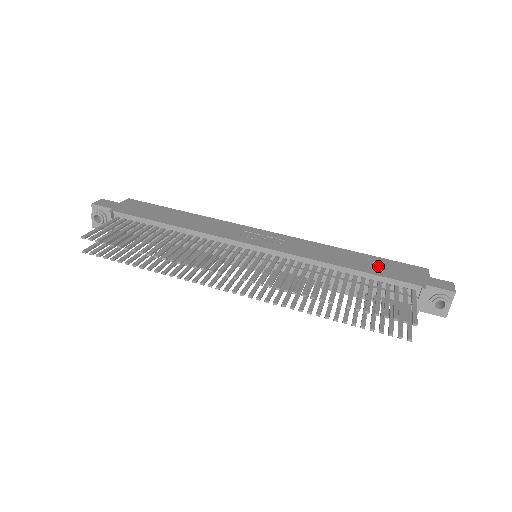
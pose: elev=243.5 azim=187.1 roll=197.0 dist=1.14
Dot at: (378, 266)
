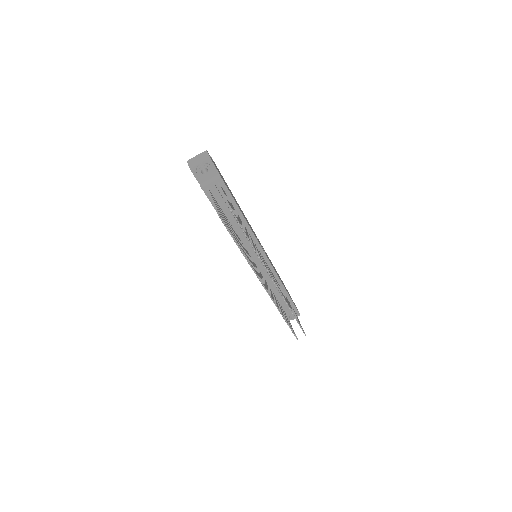
Dot at: occluded
